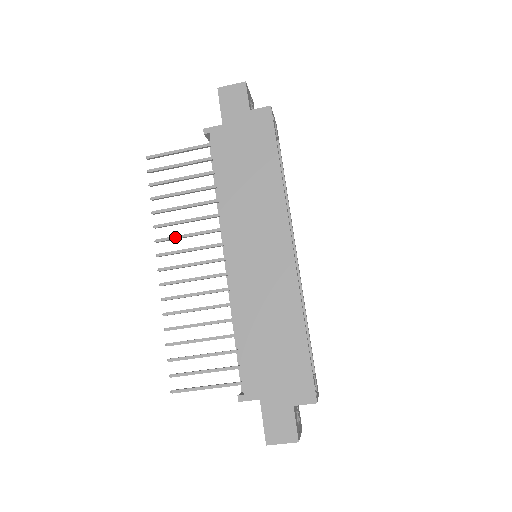
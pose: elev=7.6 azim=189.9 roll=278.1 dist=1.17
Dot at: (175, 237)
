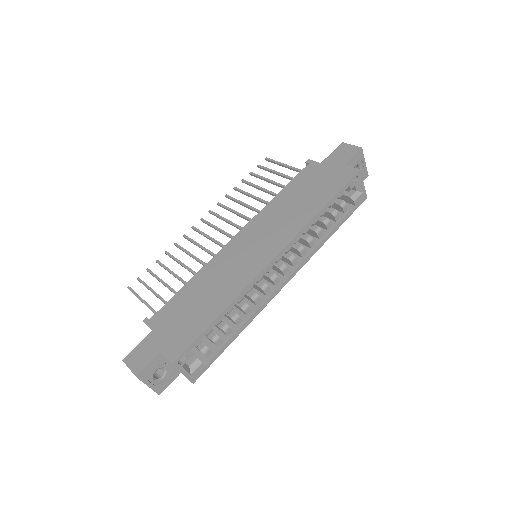
Dot at: (228, 208)
